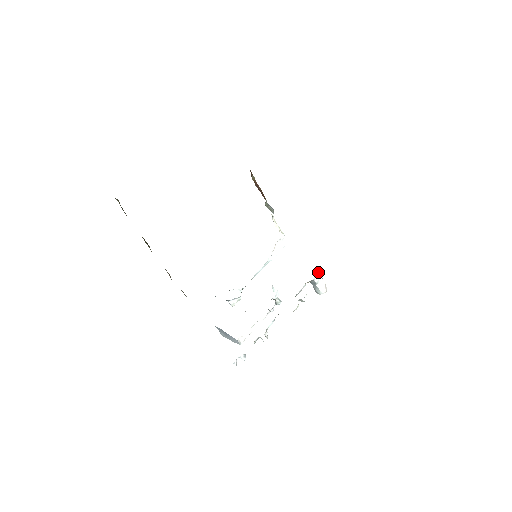
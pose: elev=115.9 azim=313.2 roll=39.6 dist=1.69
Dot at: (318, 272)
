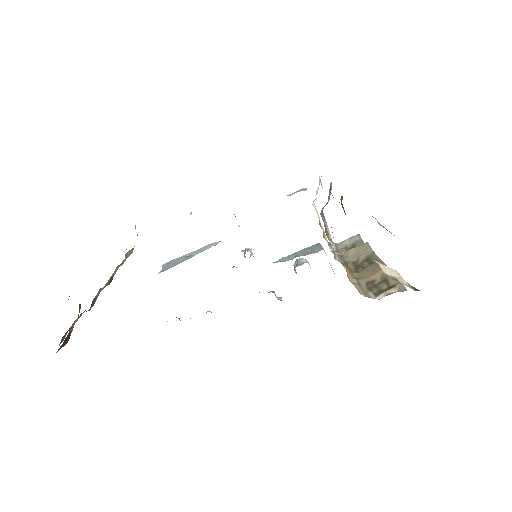
Dot at: occluded
